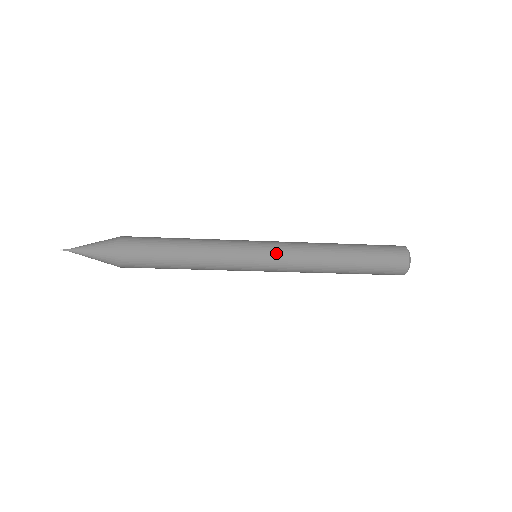
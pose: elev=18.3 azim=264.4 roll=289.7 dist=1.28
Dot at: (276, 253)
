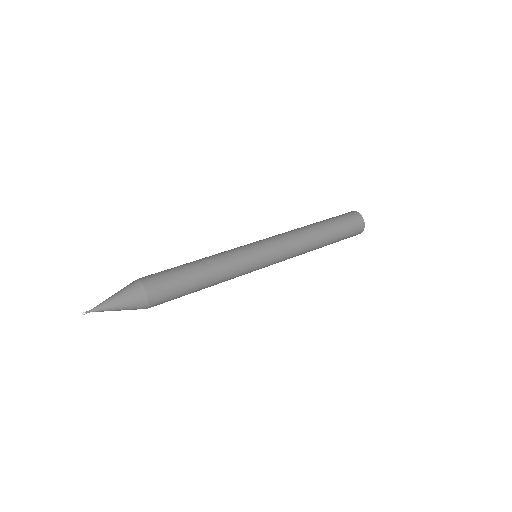
Dot at: (277, 252)
